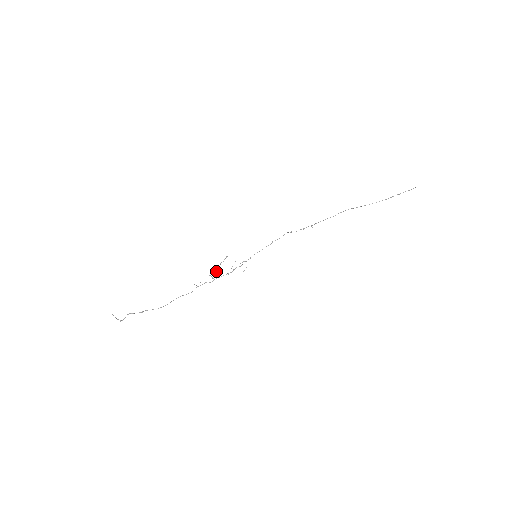
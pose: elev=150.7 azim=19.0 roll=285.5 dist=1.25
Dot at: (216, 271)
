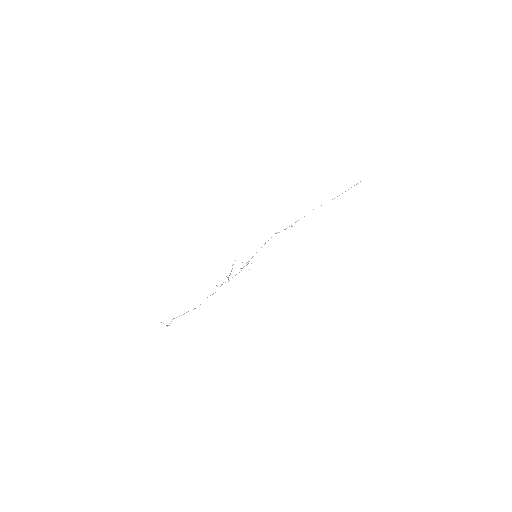
Dot at: (230, 273)
